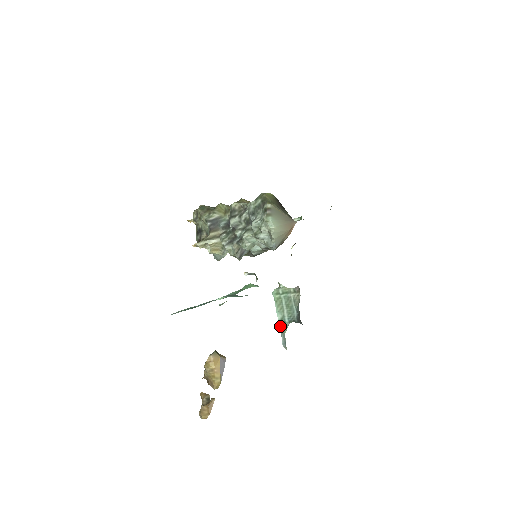
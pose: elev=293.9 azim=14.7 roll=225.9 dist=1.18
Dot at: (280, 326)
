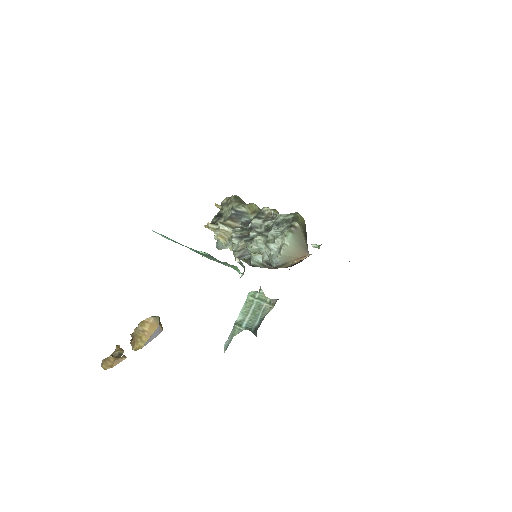
Dot at: (234, 327)
